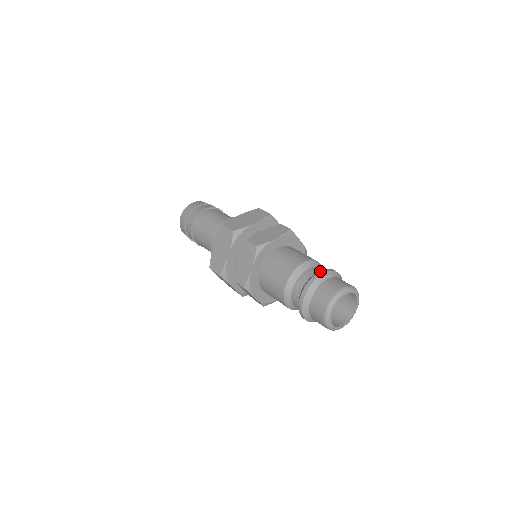
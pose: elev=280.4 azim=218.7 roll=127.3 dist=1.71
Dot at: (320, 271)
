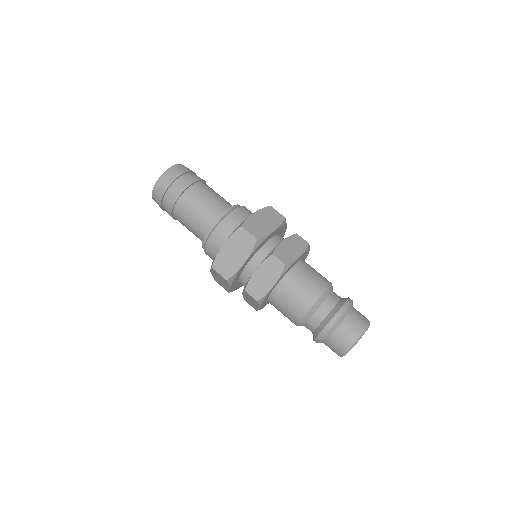
Dot at: (327, 325)
